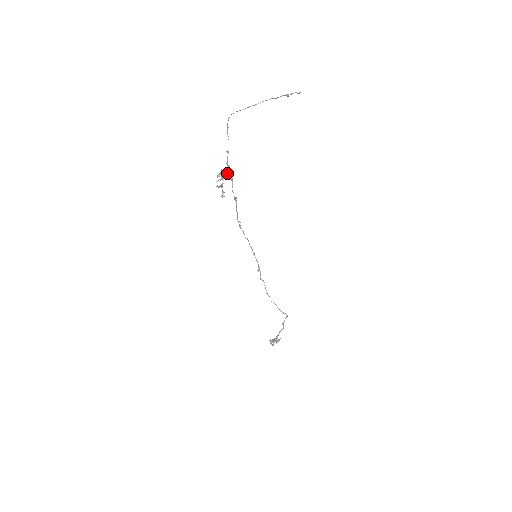
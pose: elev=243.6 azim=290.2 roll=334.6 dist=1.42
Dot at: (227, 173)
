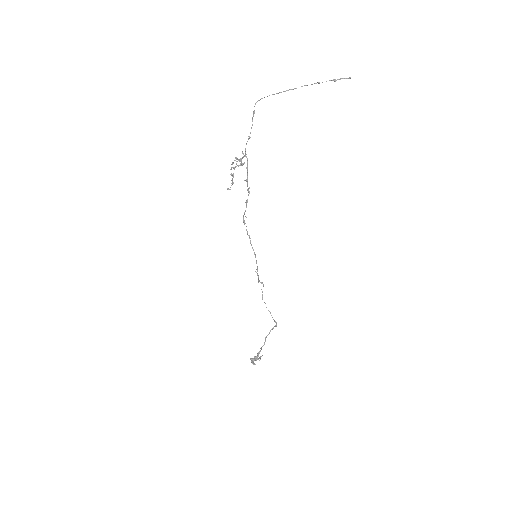
Dot at: occluded
